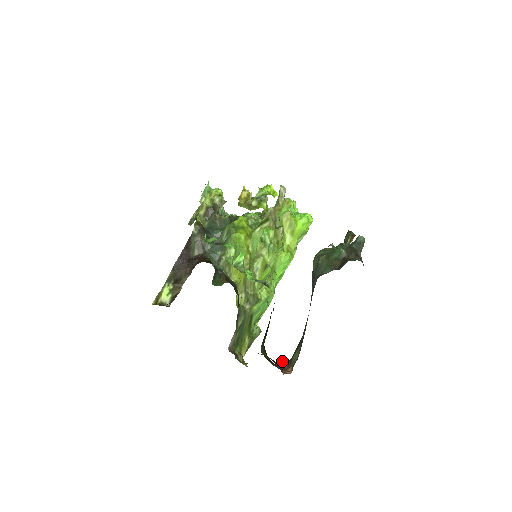
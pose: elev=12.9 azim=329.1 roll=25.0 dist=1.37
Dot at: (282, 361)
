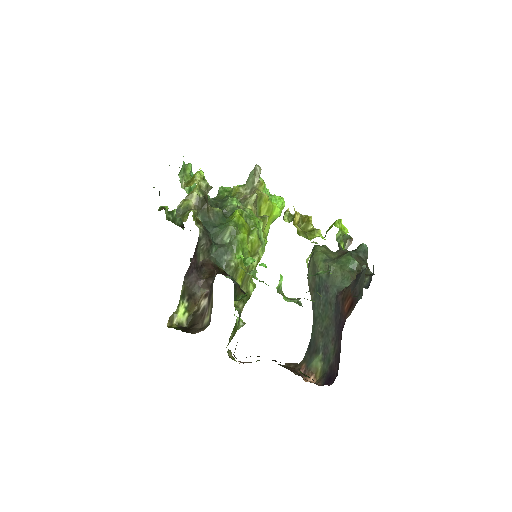
Dot at: (290, 363)
